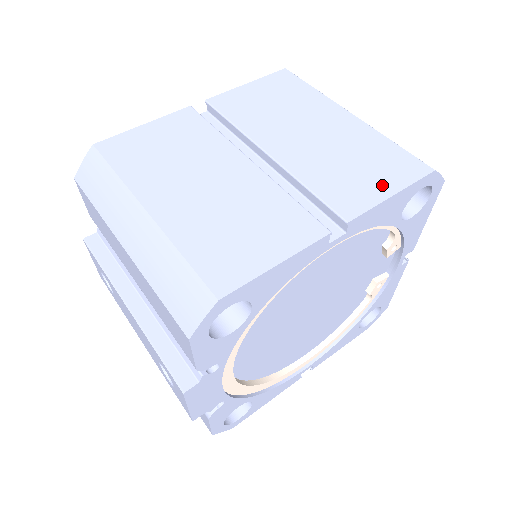
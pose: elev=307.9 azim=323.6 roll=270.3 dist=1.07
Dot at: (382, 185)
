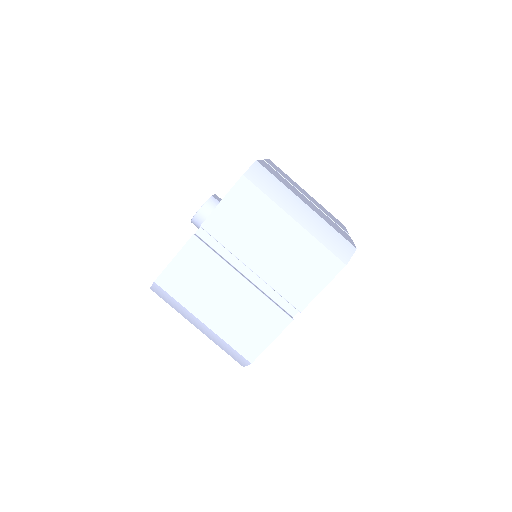
Dot at: (317, 283)
